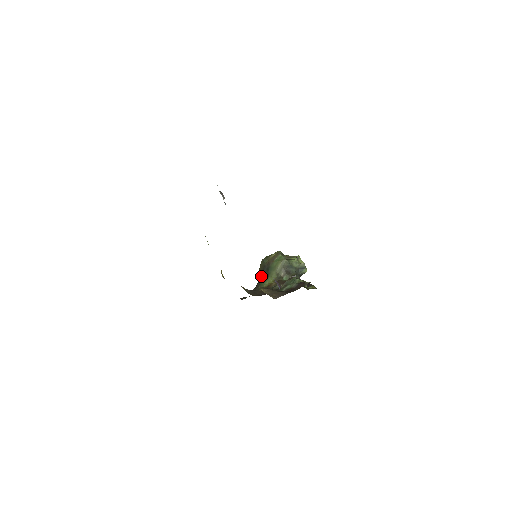
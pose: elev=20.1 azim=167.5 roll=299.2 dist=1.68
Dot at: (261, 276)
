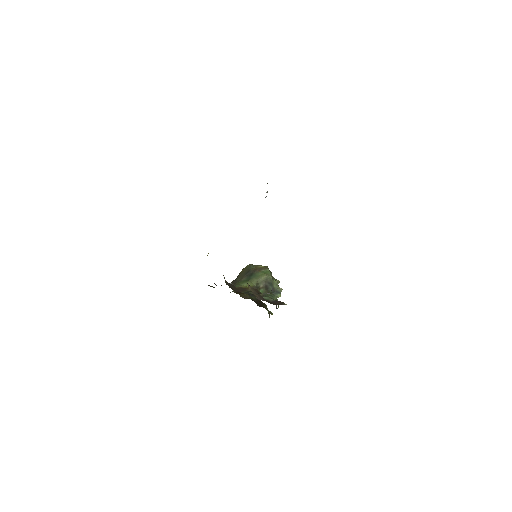
Dot at: (241, 277)
